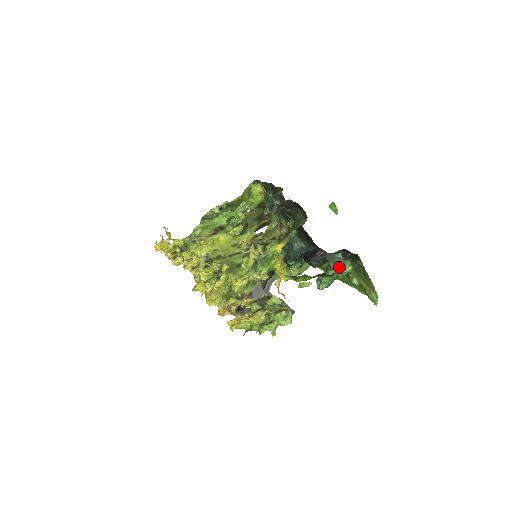
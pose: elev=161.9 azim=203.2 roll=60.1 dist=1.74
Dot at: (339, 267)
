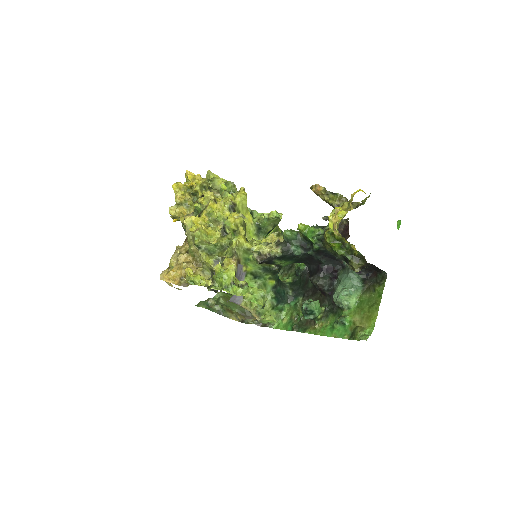
Dot at: (349, 290)
